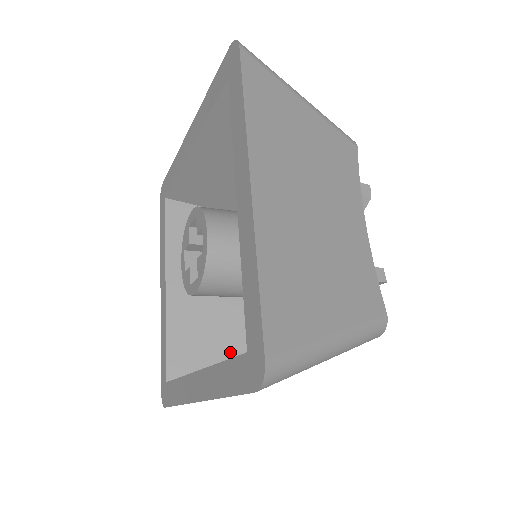
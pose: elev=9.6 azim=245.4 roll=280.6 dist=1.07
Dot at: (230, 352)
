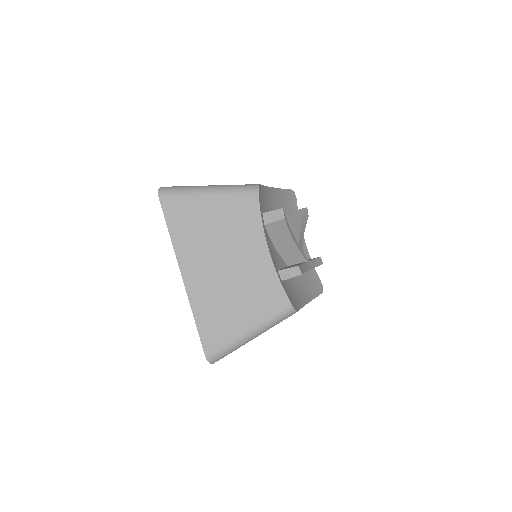
Dot at: occluded
